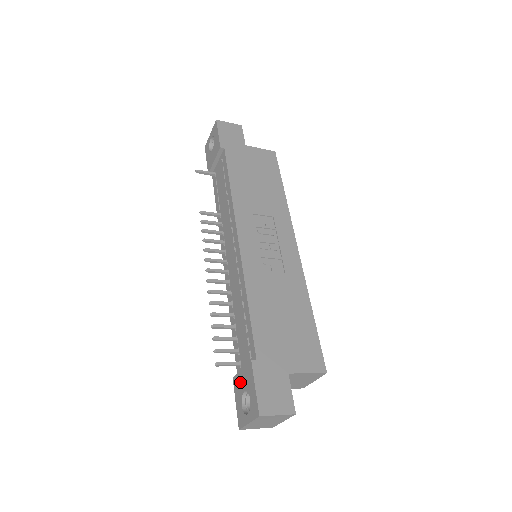
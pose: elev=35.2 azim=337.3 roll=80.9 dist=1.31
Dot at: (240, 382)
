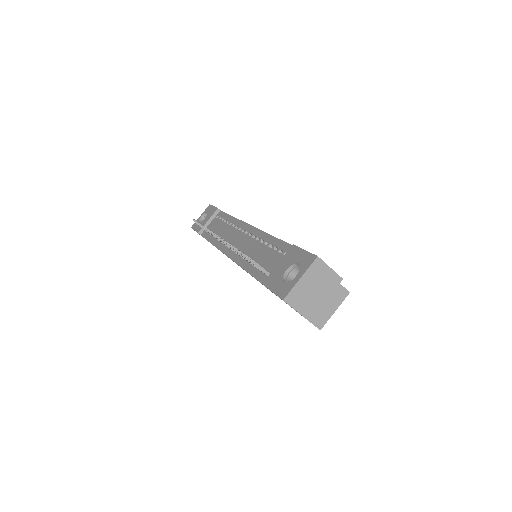
Dot at: (278, 272)
